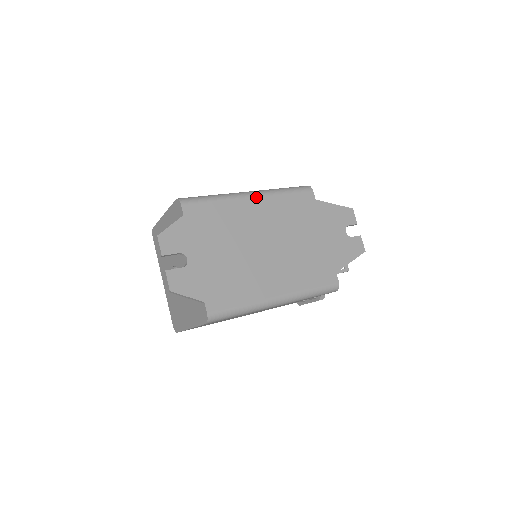
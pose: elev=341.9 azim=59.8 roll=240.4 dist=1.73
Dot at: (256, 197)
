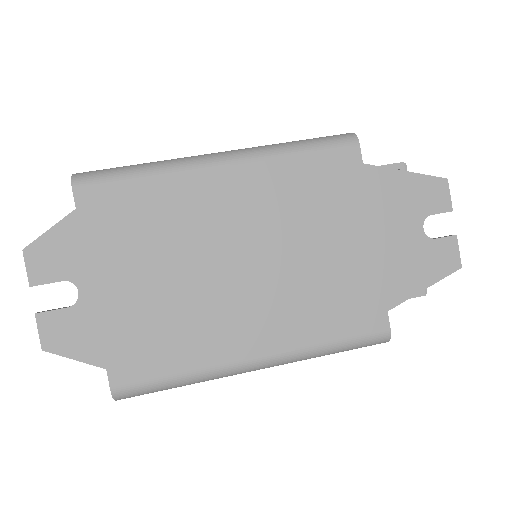
Dot at: (230, 165)
